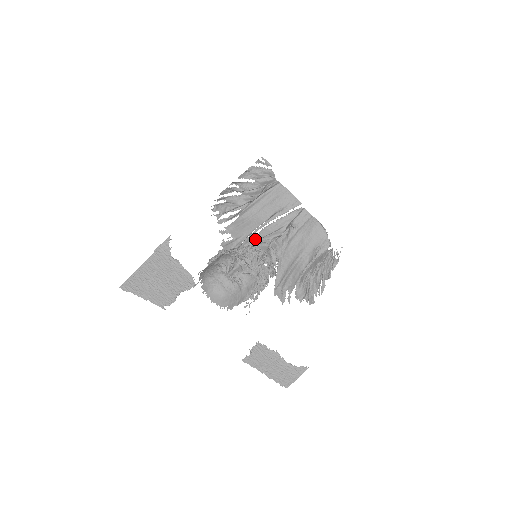
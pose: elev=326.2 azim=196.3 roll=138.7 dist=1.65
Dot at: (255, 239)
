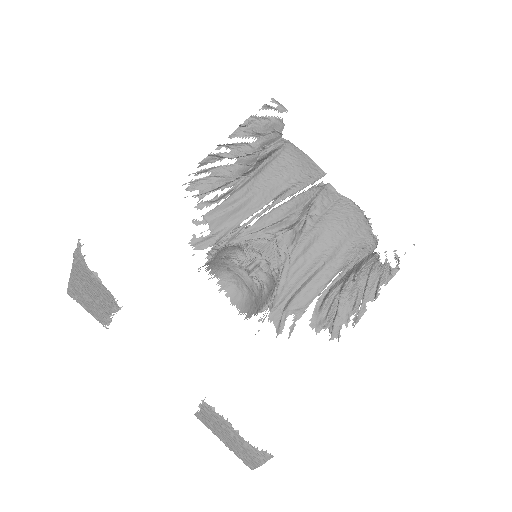
Dot at: (245, 233)
